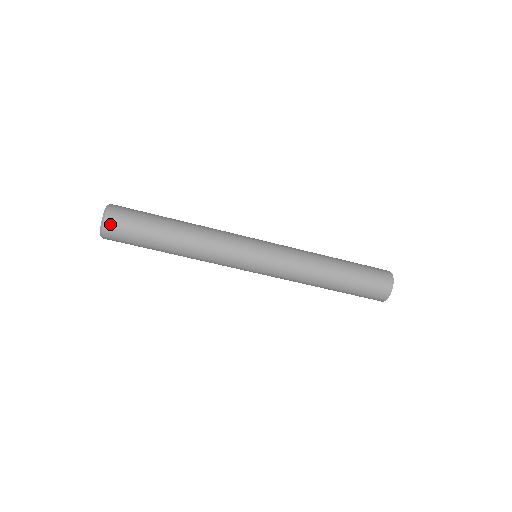
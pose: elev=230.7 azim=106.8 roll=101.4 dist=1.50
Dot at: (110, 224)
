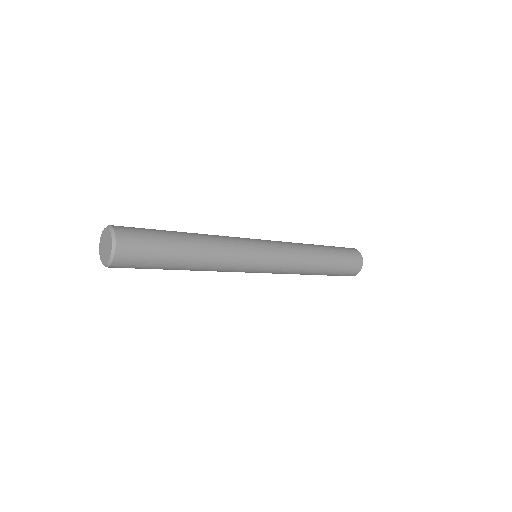
Dot at: (118, 266)
